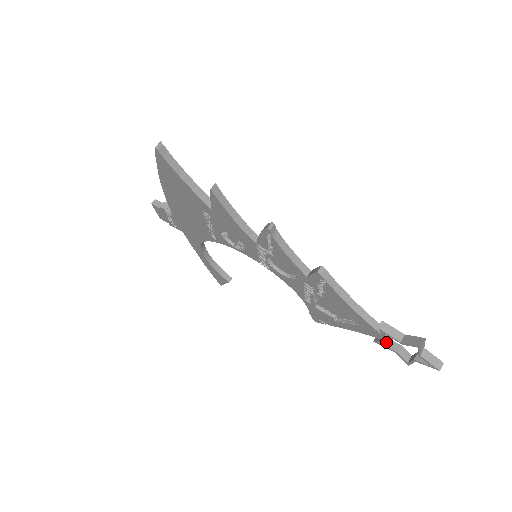
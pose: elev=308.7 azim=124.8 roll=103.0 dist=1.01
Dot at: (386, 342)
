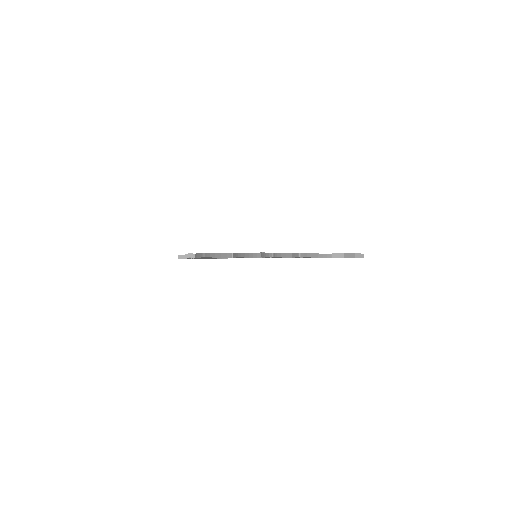
Dot at: occluded
